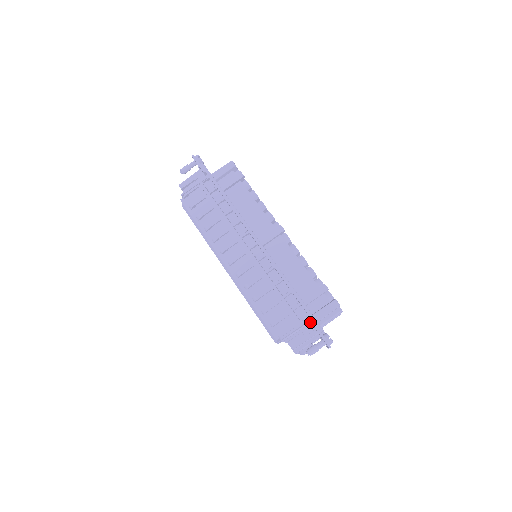
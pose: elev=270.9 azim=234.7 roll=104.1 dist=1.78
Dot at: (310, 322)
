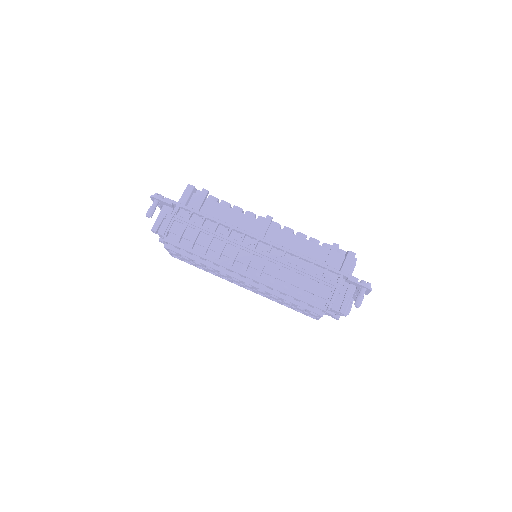
Dot at: (342, 280)
